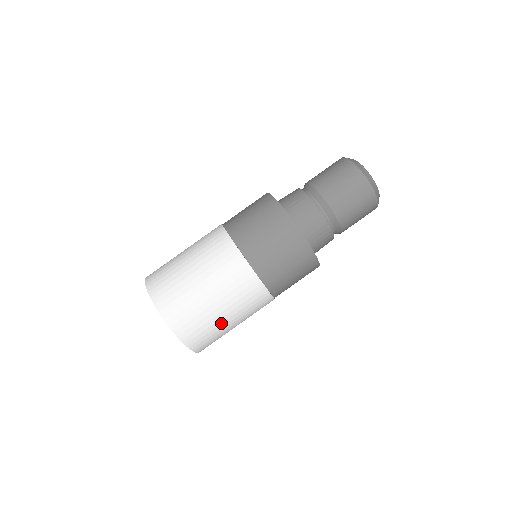
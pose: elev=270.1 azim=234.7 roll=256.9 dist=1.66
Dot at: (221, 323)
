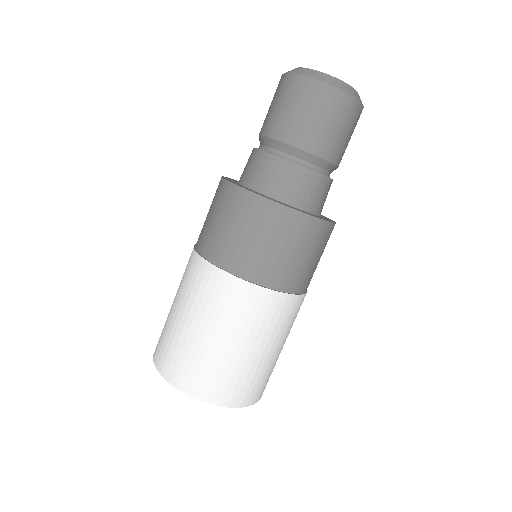
Dot at: (273, 359)
